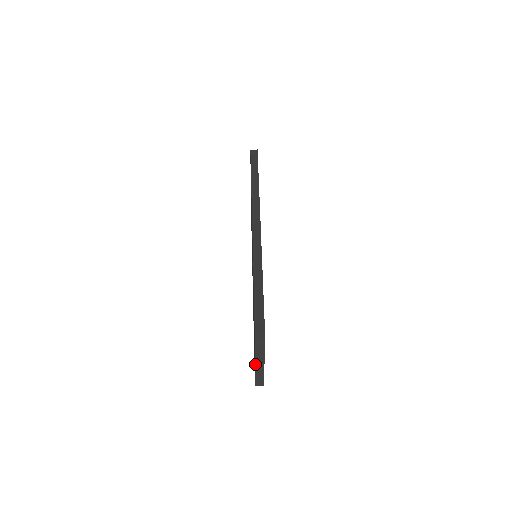
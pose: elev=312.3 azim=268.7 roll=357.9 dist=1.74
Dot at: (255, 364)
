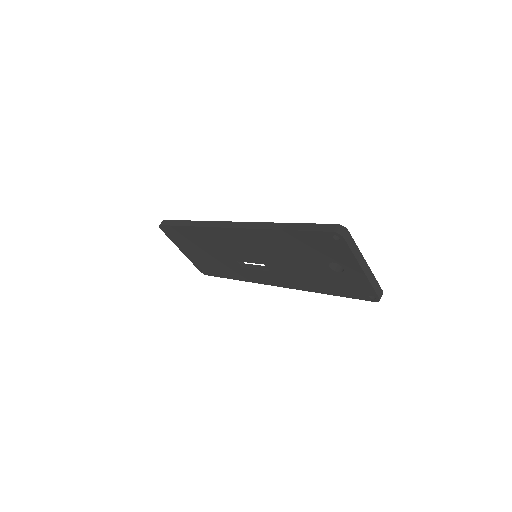
Dot at: (361, 267)
